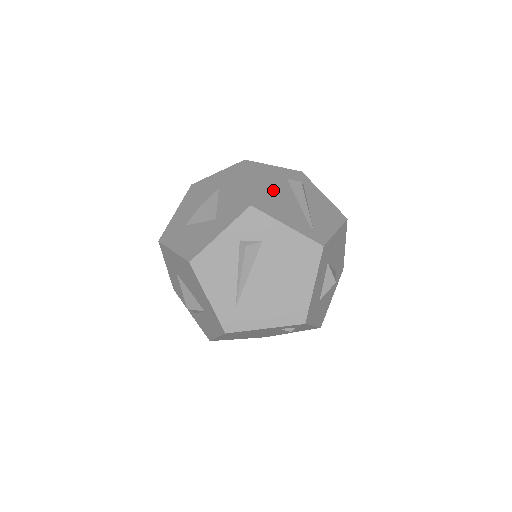
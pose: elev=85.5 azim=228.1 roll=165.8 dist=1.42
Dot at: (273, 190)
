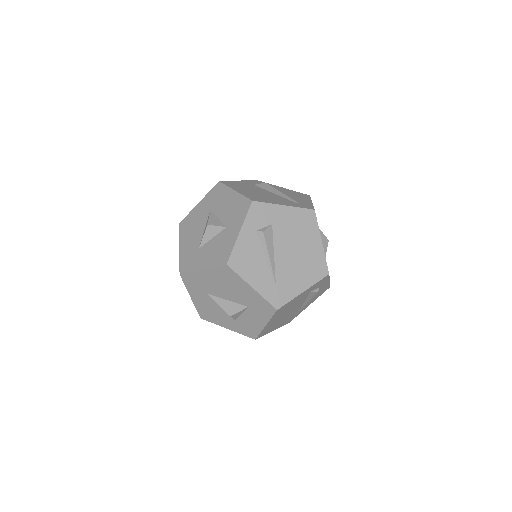
Dot at: (254, 191)
